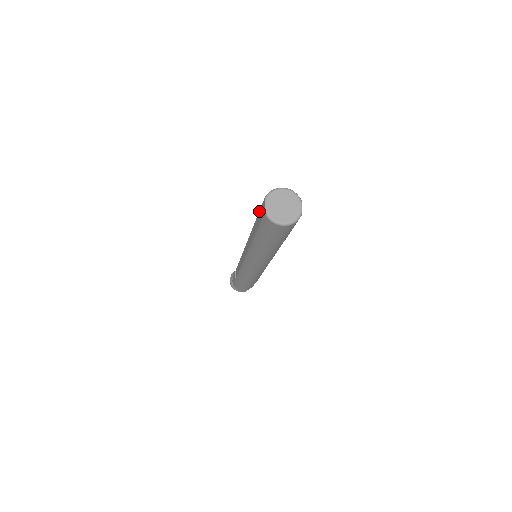
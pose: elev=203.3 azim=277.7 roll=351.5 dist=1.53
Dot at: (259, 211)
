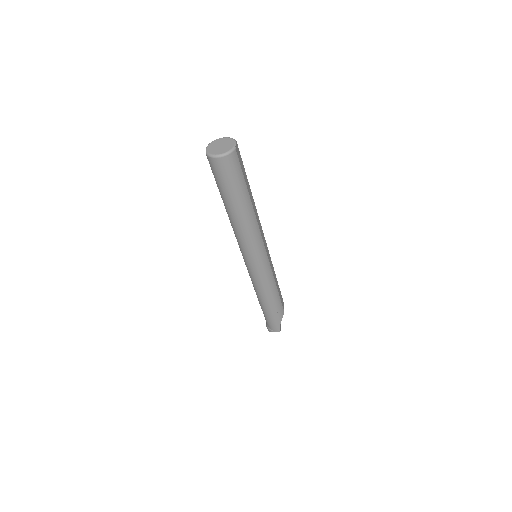
Dot at: occluded
